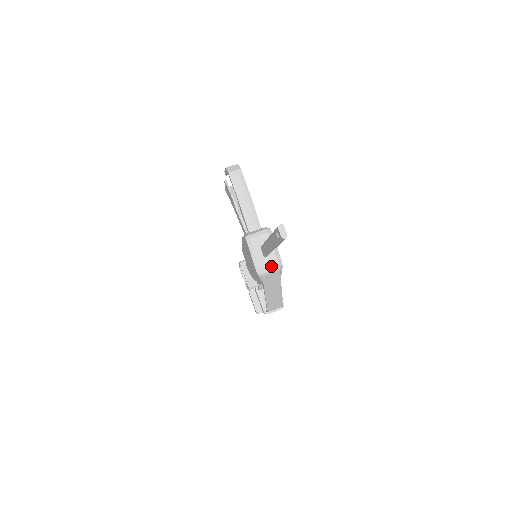
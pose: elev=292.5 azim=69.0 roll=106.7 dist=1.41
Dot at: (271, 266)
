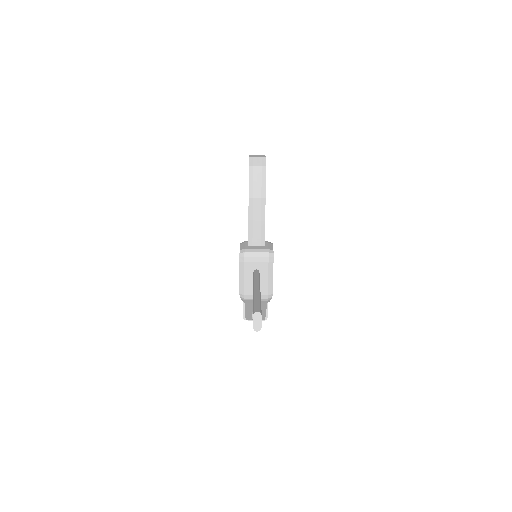
Dot at: occluded
